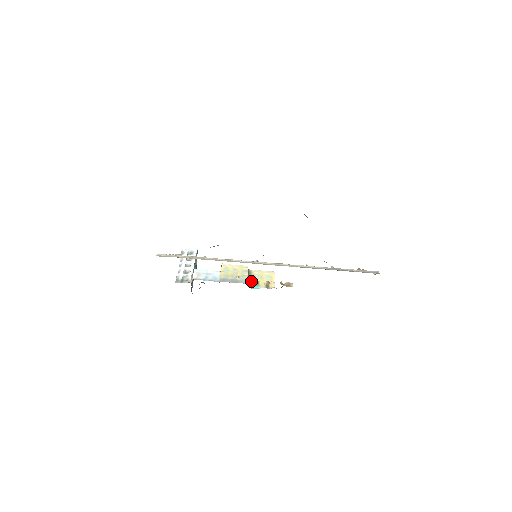
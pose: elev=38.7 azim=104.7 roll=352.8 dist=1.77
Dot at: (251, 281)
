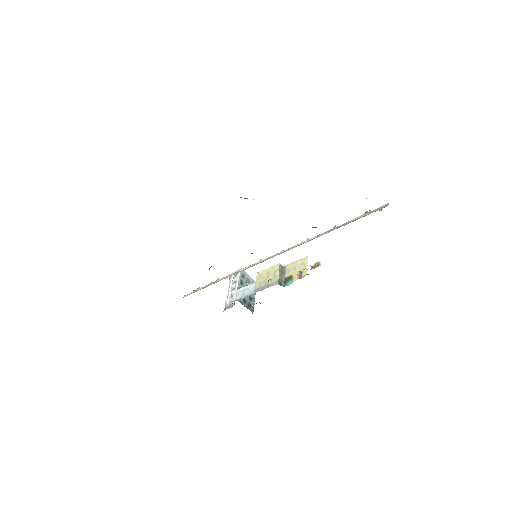
Dot at: (285, 278)
